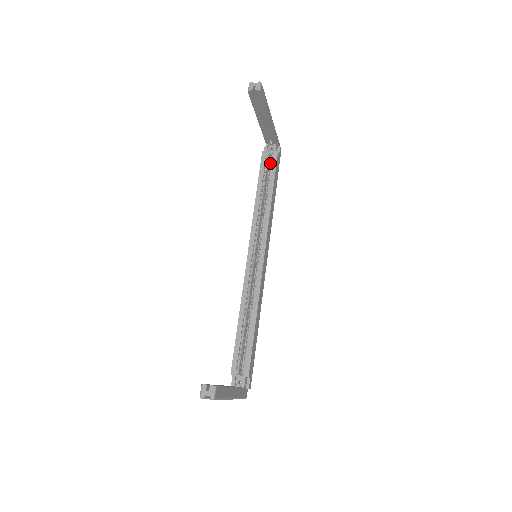
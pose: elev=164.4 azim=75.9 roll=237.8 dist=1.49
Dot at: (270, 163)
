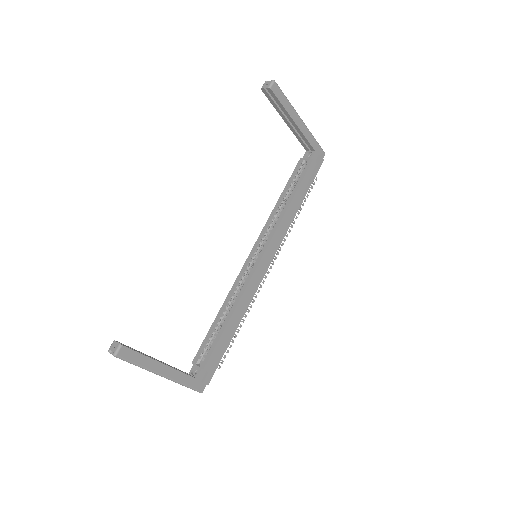
Dot at: (303, 170)
